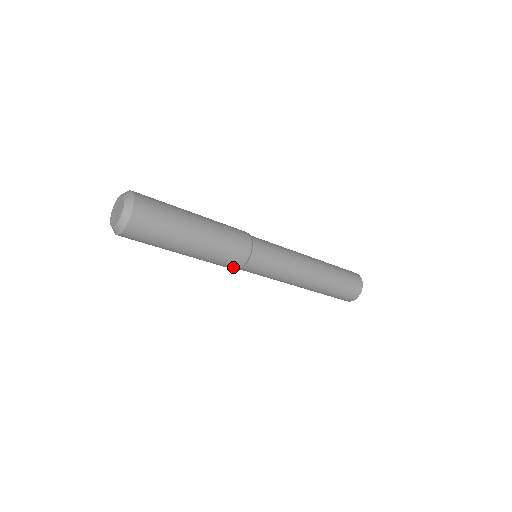
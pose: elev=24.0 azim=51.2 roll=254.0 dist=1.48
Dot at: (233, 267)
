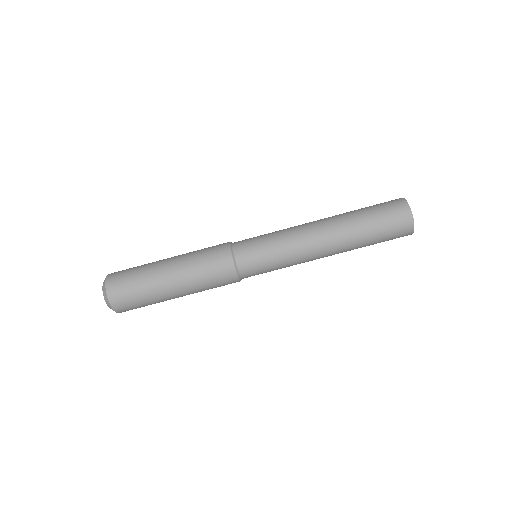
Dot at: (227, 269)
